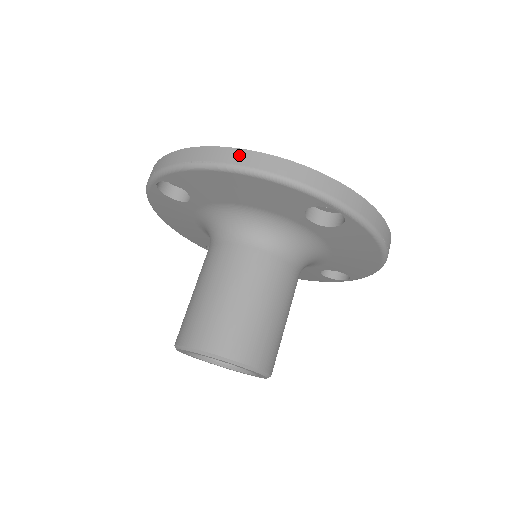
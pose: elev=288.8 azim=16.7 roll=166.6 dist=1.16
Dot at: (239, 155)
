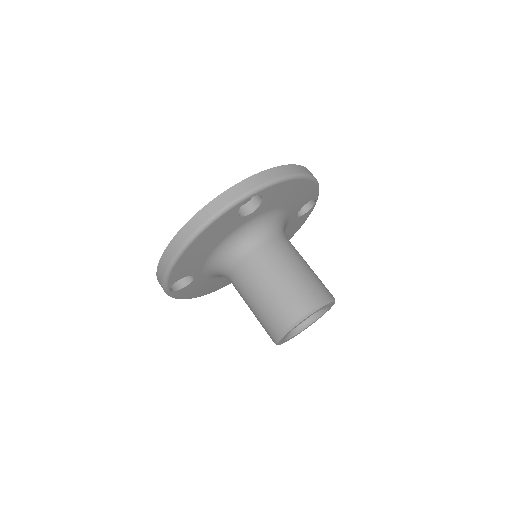
Dot at: (180, 237)
